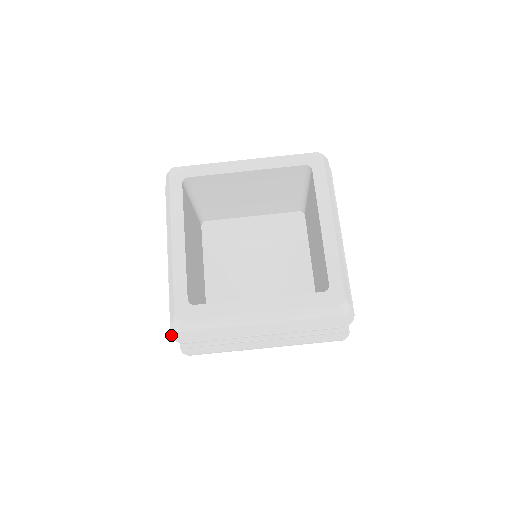
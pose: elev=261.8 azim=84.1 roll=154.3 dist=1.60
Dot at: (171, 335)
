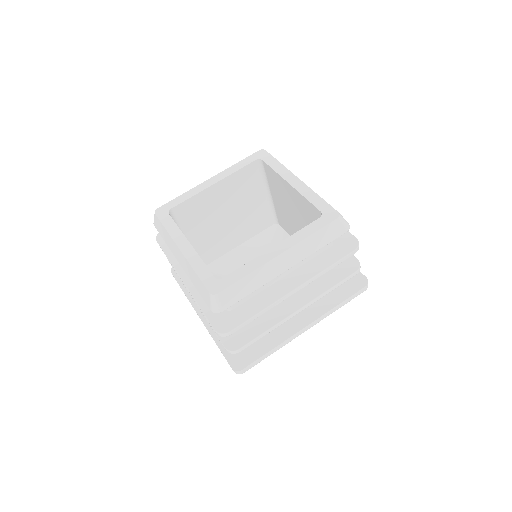
Dot at: (216, 332)
